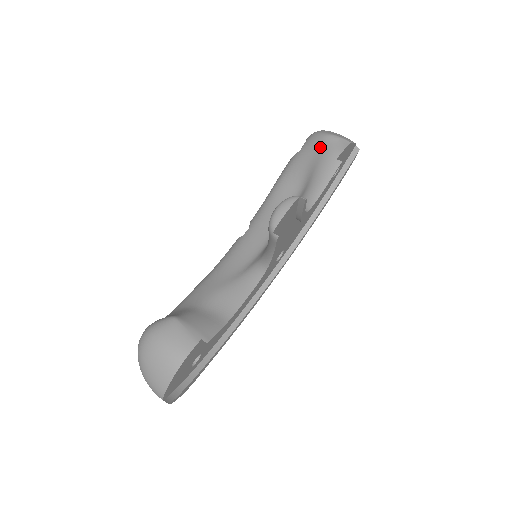
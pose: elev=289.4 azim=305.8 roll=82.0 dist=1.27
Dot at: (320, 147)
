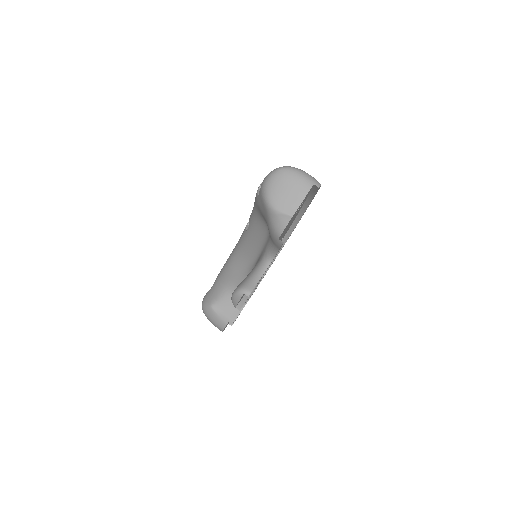
Dot at: (266, 216)
